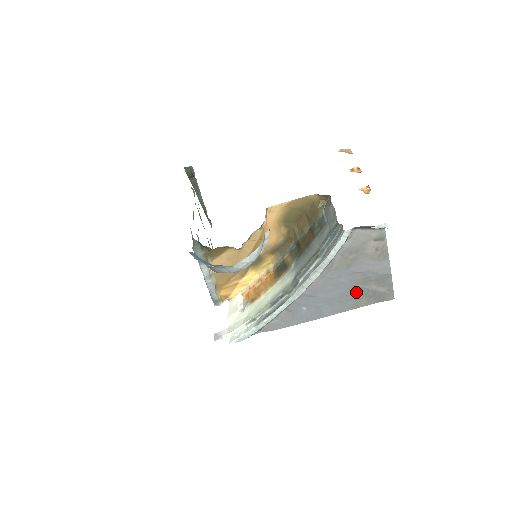
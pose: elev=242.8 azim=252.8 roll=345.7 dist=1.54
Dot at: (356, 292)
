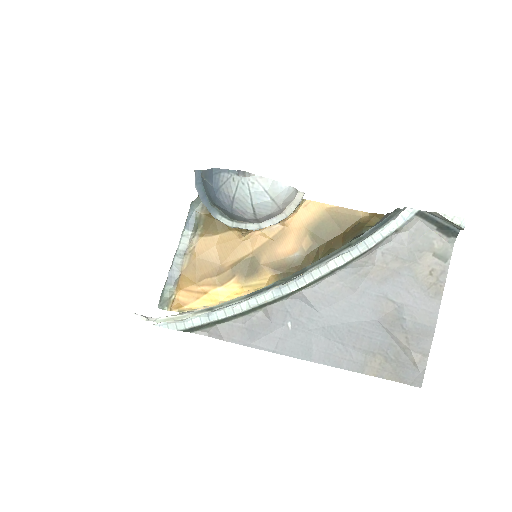
Dot at: (373, 337)
